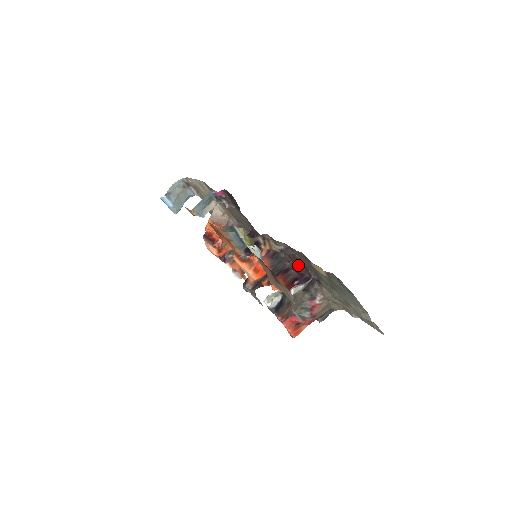
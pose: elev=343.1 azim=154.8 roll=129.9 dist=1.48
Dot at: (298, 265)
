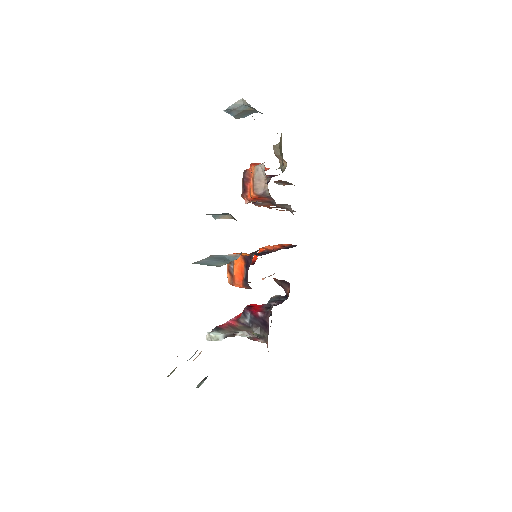
Dot at: occluded
